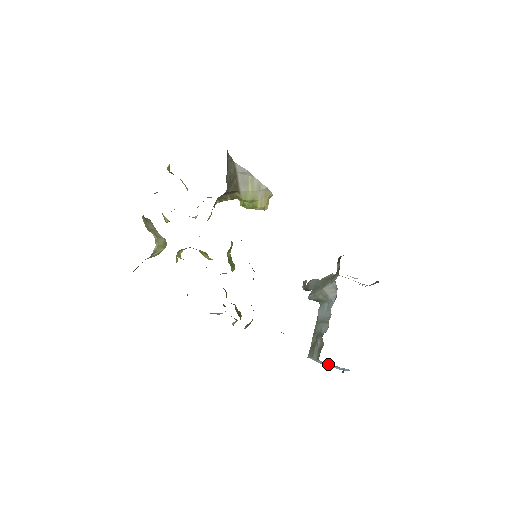
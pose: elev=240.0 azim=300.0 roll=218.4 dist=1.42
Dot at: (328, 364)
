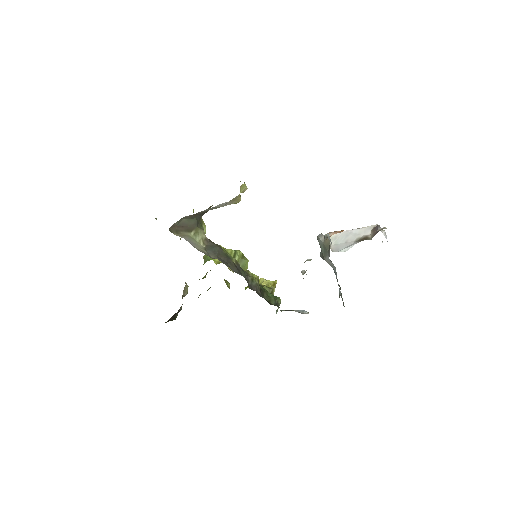
Dot at: occluded
